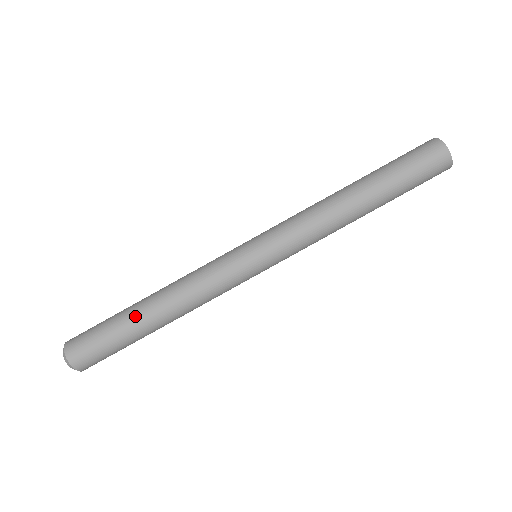
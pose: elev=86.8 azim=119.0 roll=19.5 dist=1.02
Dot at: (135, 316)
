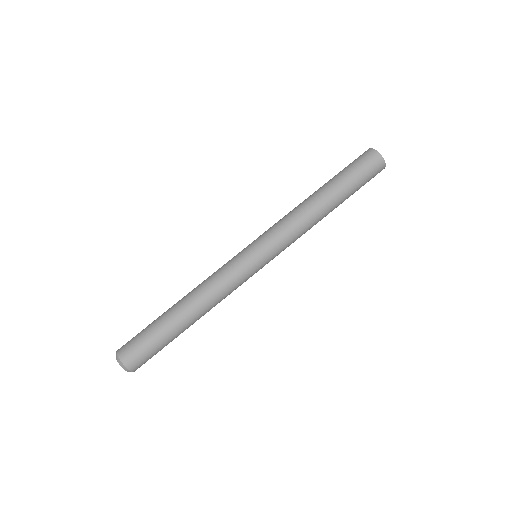
Dot at: (174, 321)
